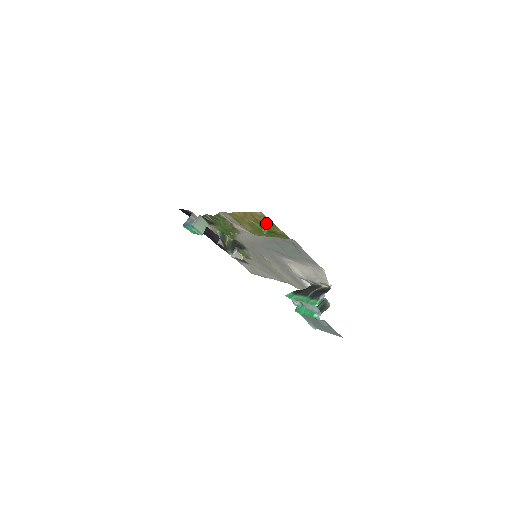
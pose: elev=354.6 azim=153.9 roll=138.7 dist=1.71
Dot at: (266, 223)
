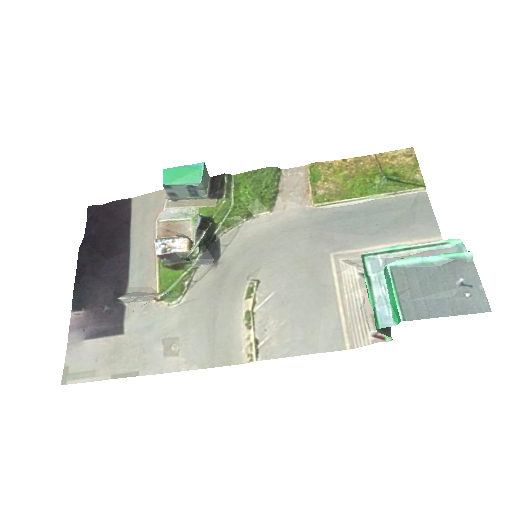
Dot at: (398, 166)
